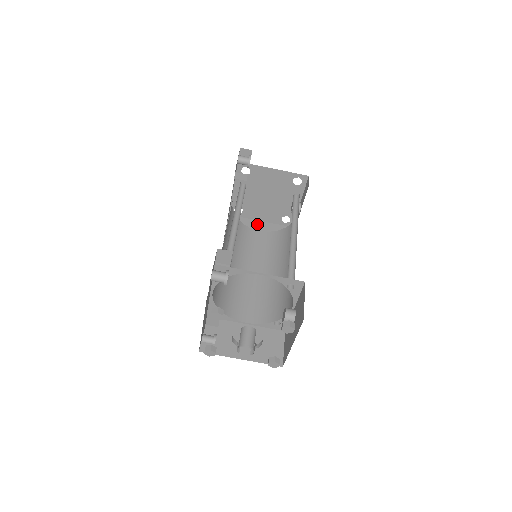
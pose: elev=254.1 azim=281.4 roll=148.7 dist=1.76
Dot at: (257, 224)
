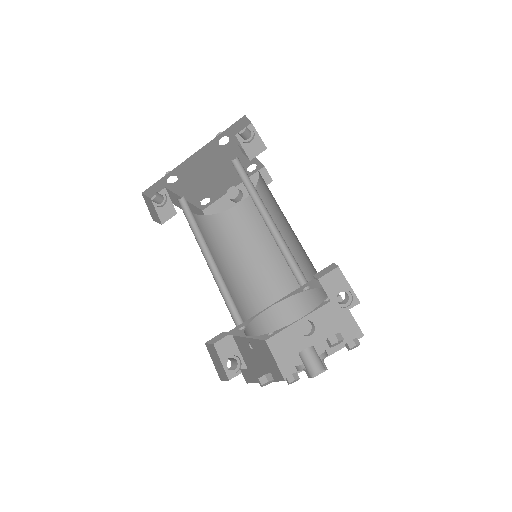
Dot at: occluded
